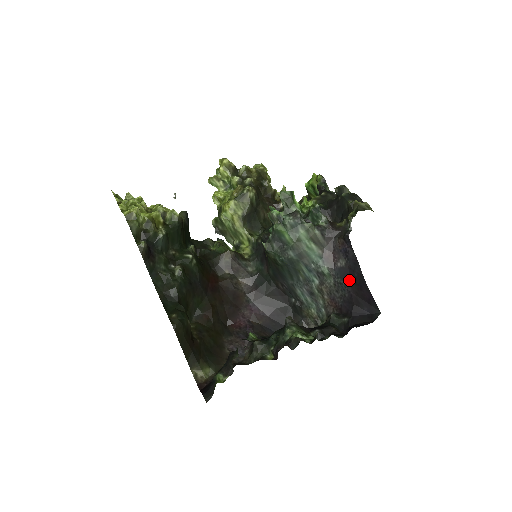
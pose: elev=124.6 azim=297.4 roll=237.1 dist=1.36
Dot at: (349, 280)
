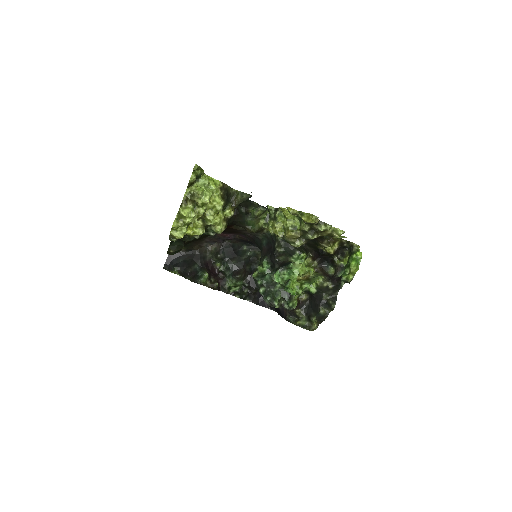
Dot at: occluded
